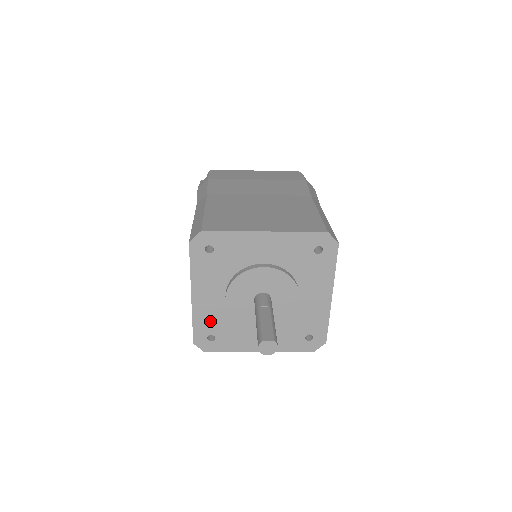
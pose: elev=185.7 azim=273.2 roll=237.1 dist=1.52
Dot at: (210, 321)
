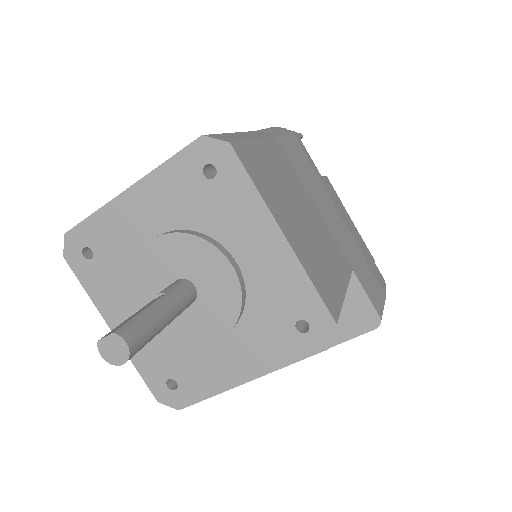
Dot at: (154, 358)
